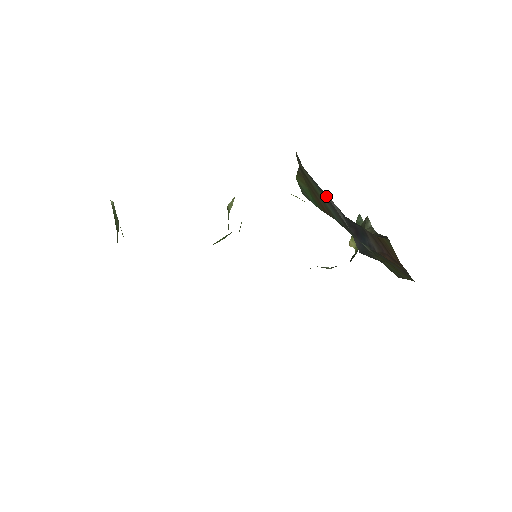
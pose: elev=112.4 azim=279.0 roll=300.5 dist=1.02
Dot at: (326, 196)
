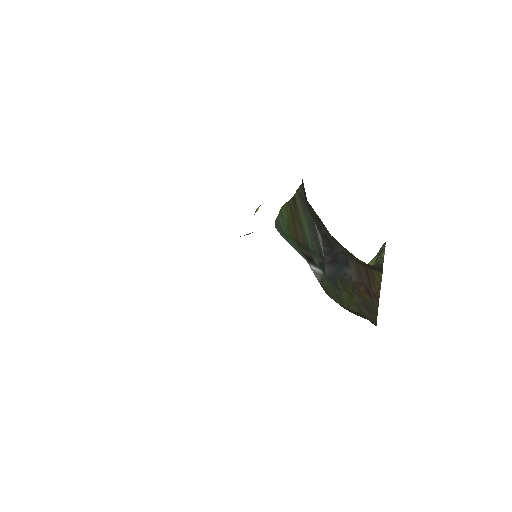
Dot at: (314, 225)
